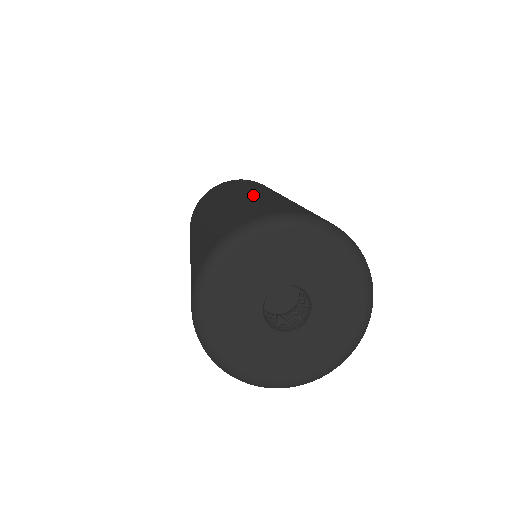
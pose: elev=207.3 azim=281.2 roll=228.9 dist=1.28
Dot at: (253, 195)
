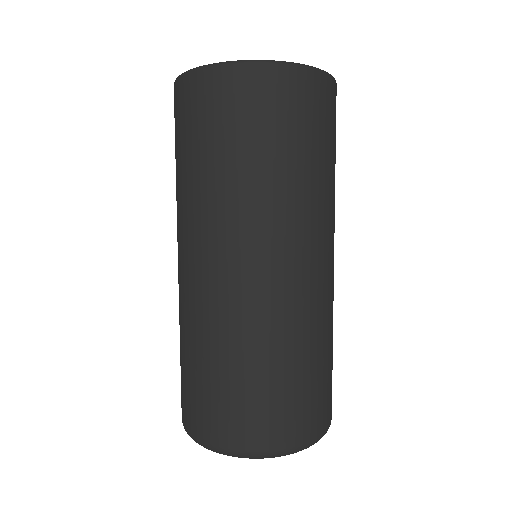
Dot at: (219, 314)
